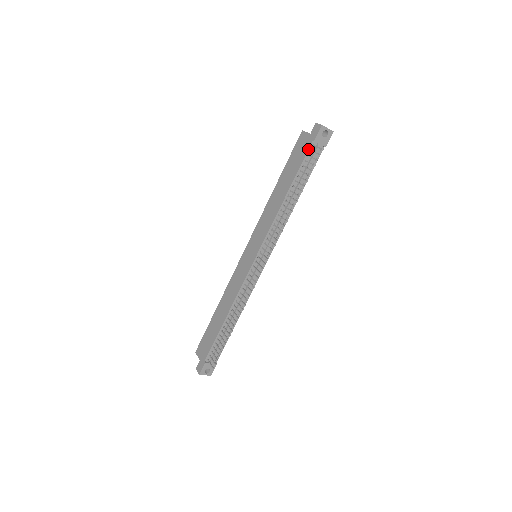
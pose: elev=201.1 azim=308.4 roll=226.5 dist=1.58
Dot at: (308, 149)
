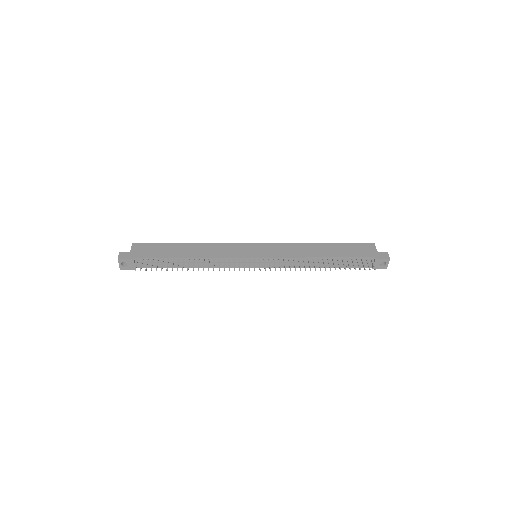
Dot at: (367, 257)
